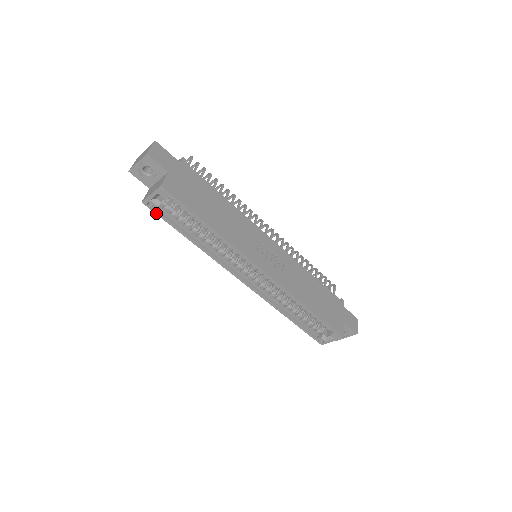
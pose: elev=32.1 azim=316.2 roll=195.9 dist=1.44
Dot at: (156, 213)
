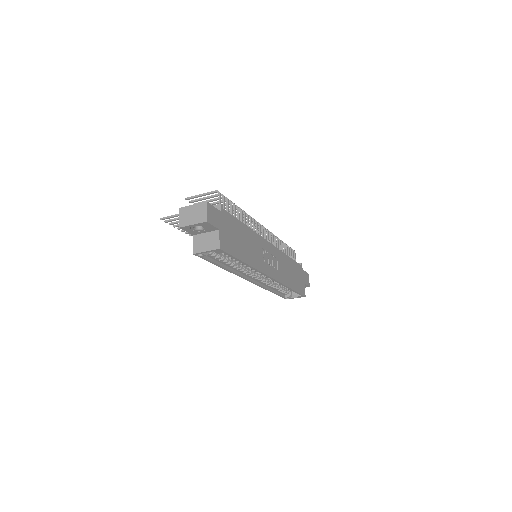
Dot at: (202, 258)
